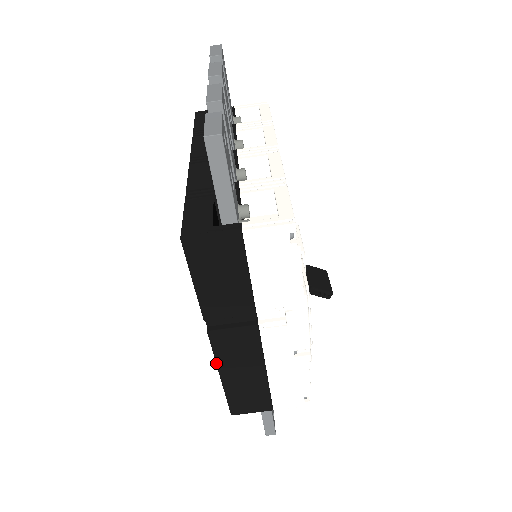
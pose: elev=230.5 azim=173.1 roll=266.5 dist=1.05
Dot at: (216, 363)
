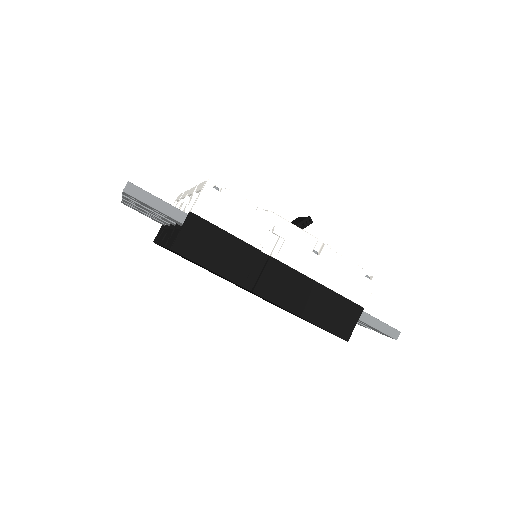
Dot at: occluded
